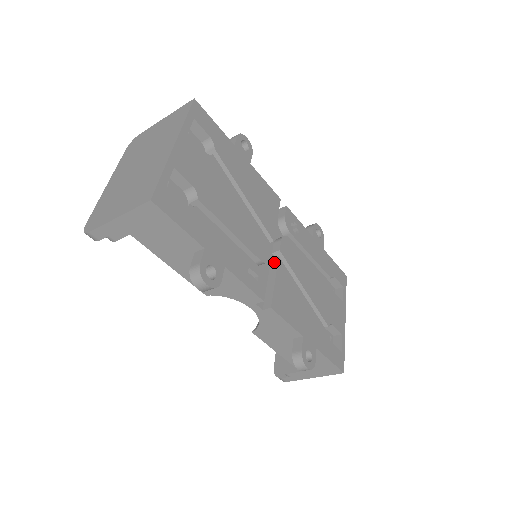
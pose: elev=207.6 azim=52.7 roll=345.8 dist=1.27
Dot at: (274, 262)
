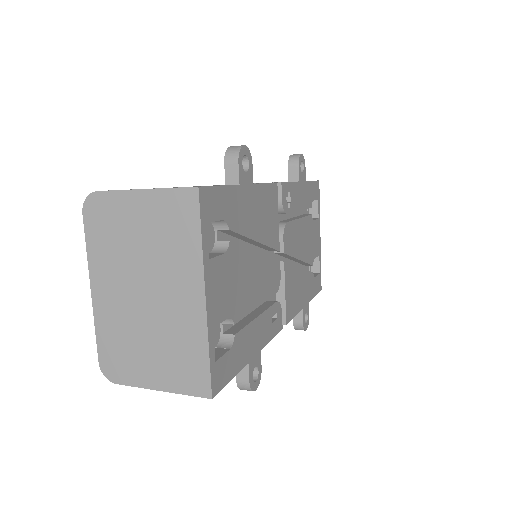
Dot at: (280, 268)
